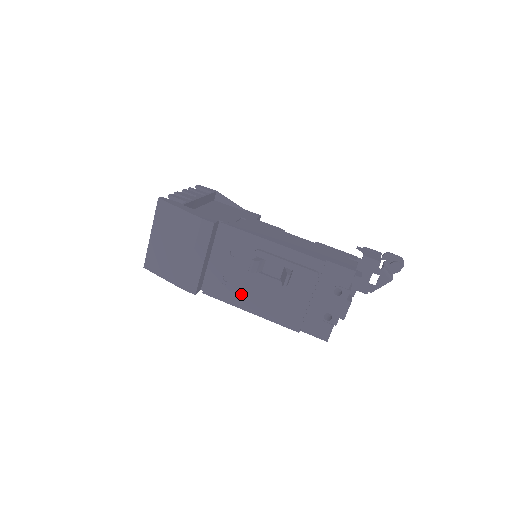
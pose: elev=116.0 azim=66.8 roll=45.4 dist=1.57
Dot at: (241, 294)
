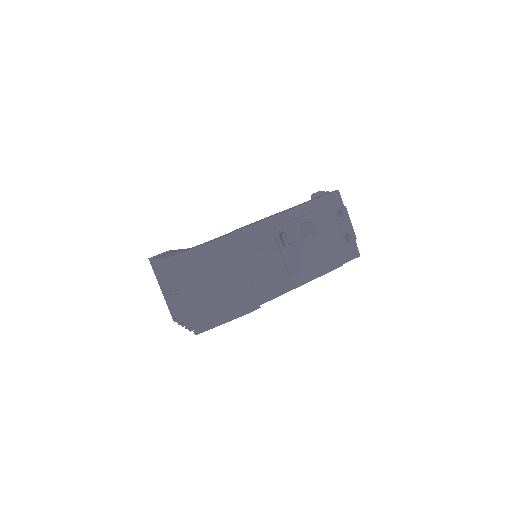
Dot at: (289, 274)
